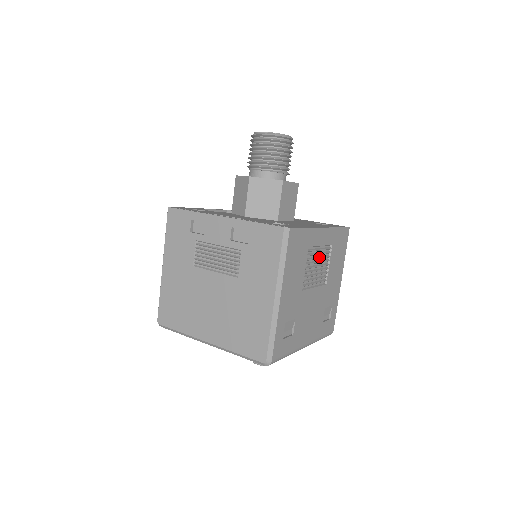
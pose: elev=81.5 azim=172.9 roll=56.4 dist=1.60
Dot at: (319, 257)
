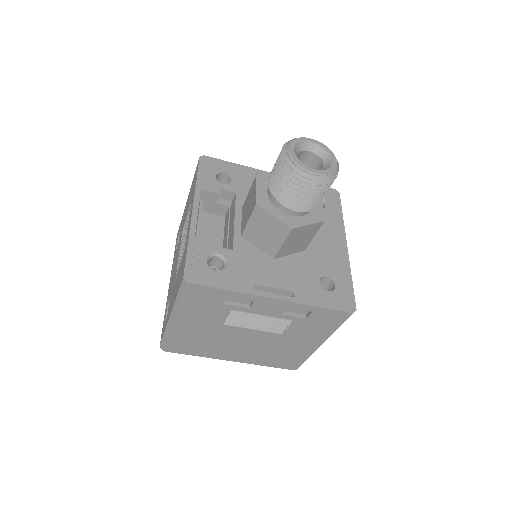
Dot at: occluded
